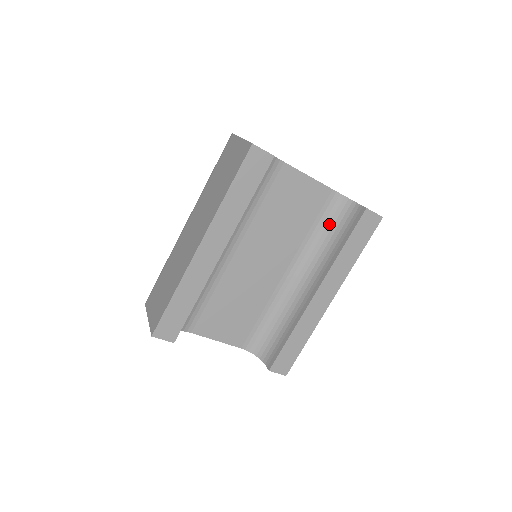
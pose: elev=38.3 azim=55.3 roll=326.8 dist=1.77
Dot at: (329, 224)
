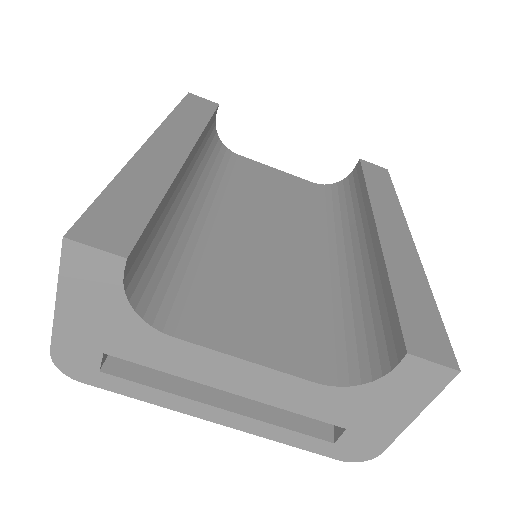
Dot at: (333, 203)
